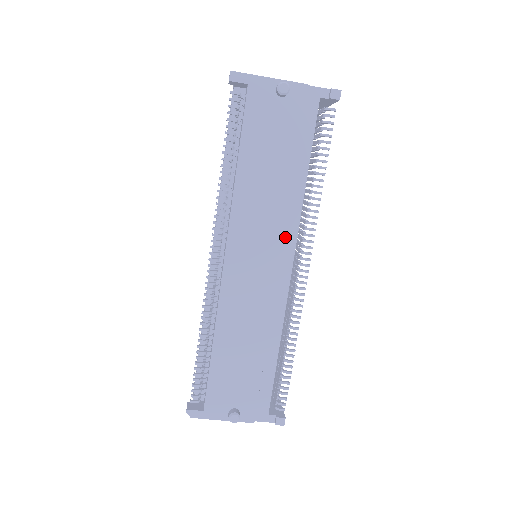
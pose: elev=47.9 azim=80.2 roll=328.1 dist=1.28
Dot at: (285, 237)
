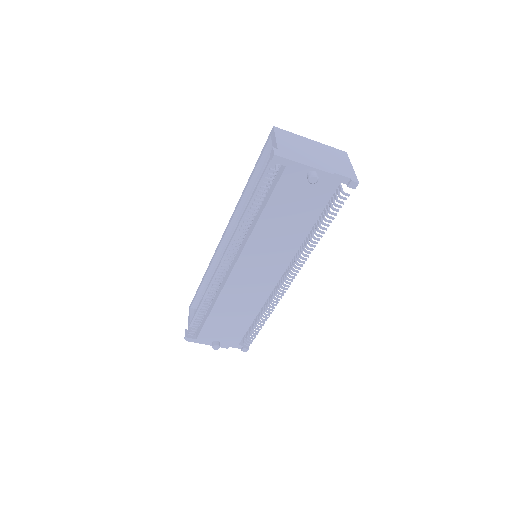
Dot at: (281, 261)
